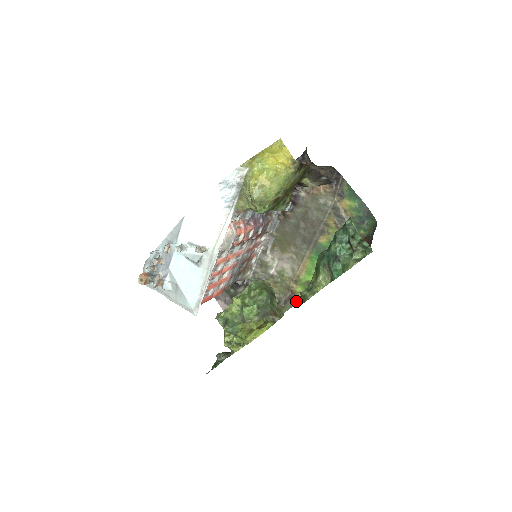
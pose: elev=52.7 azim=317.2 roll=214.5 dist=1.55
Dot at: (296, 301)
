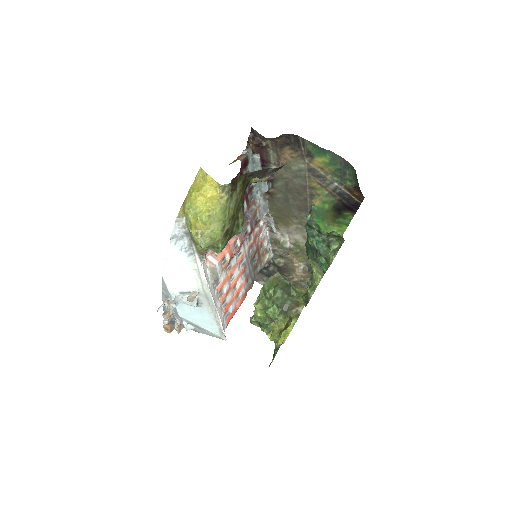
Dot at: occluded
